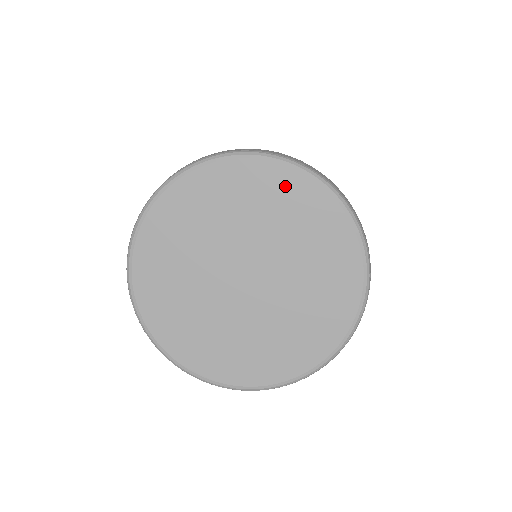
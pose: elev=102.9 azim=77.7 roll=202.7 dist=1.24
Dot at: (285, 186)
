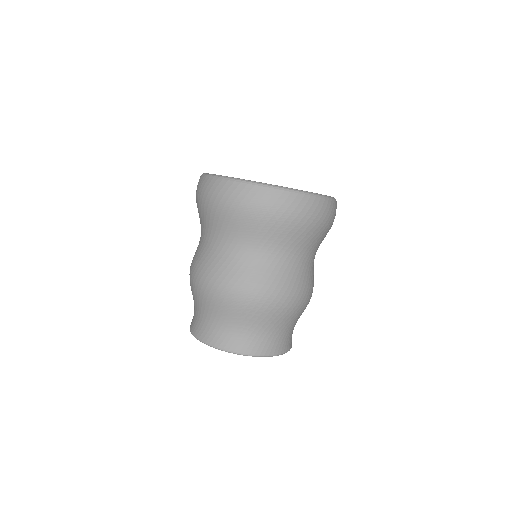
Dot at: occluded
